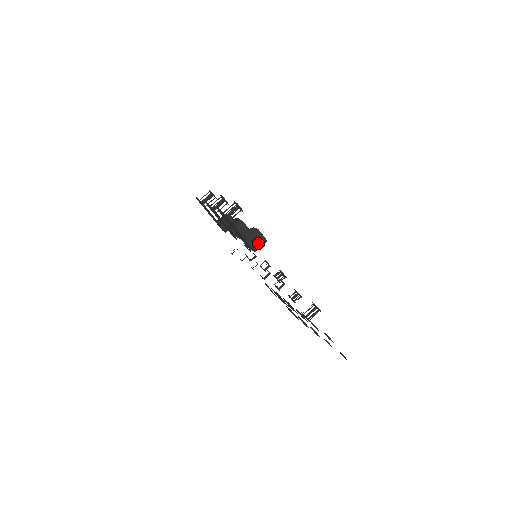
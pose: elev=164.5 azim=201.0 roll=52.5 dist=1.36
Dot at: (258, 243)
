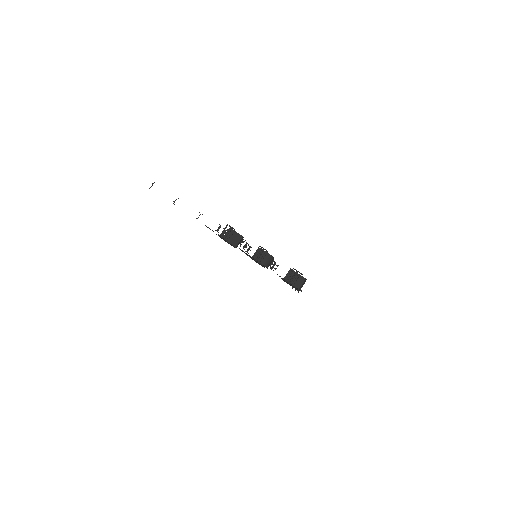
Dot at: (302, 285)
